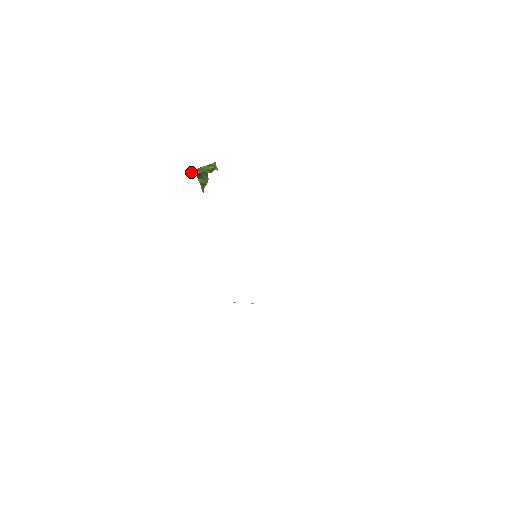
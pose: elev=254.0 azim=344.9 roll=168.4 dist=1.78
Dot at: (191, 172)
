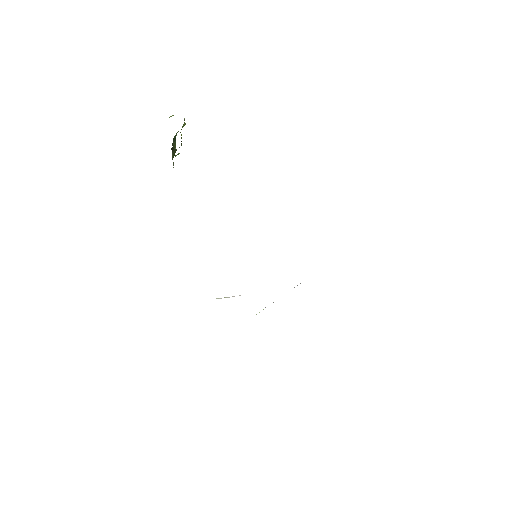
Dot at: (176, 155)
